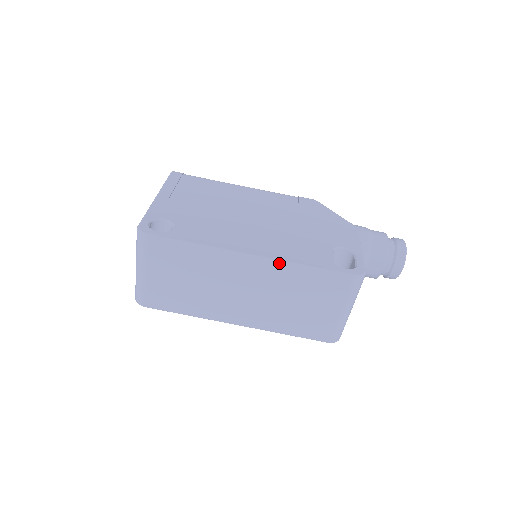
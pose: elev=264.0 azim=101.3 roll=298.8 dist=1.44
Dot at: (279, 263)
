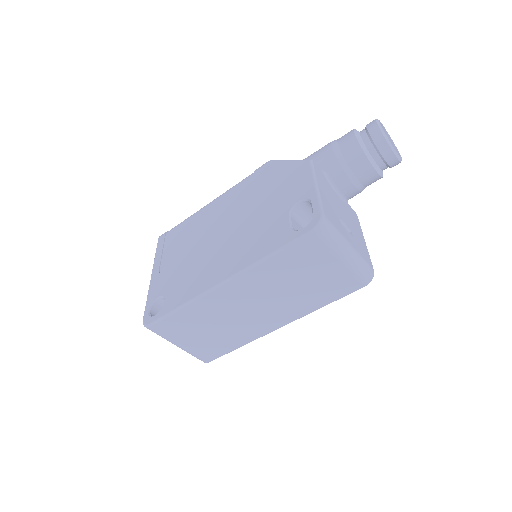
Dot at: (246, 271)
